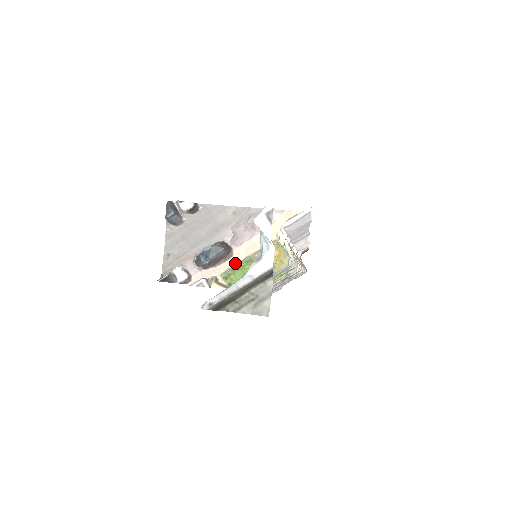
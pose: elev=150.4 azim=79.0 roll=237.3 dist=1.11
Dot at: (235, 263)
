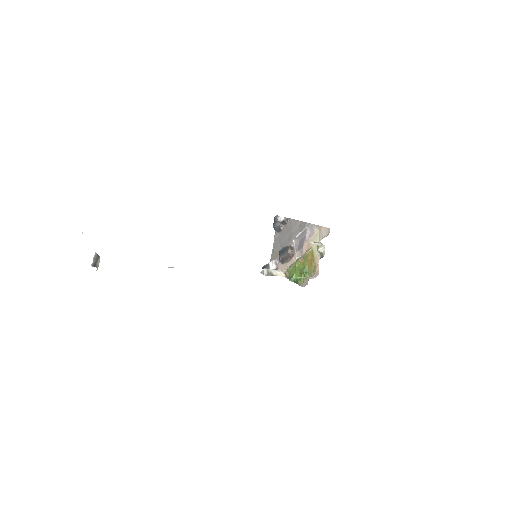
Dot at: (294, 262)
